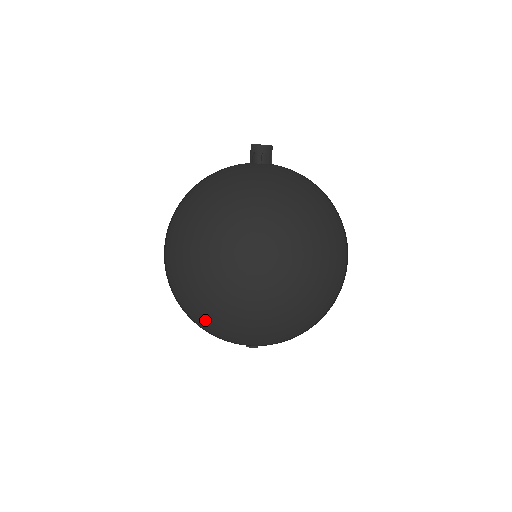
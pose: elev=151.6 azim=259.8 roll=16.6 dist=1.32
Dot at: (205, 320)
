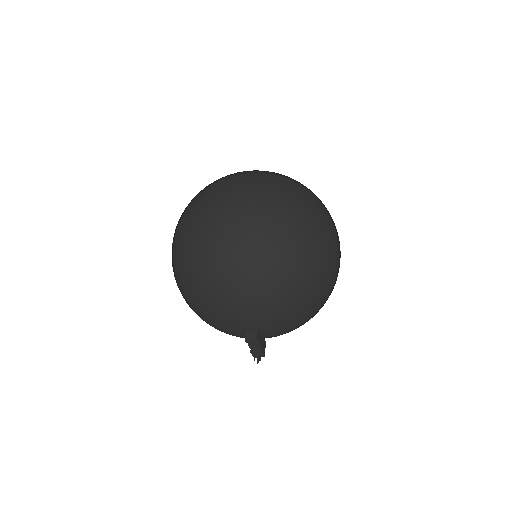
Dot at: (199, 259)
